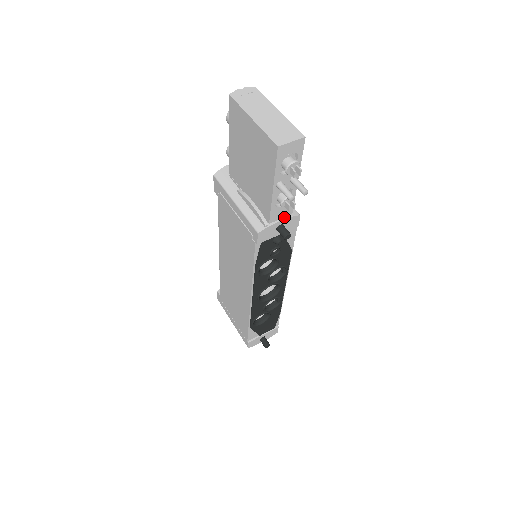
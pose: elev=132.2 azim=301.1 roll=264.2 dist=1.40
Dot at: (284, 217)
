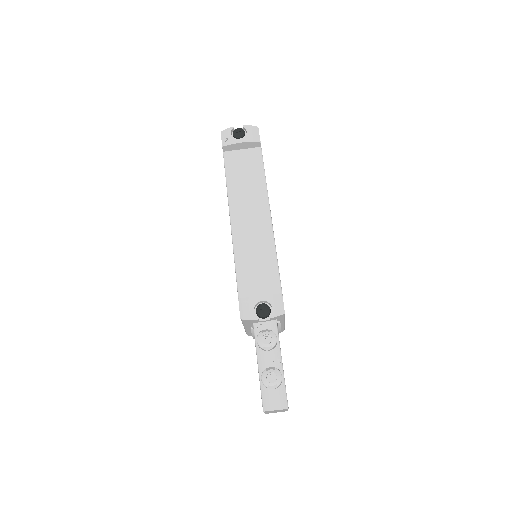
Dot at: occluded
